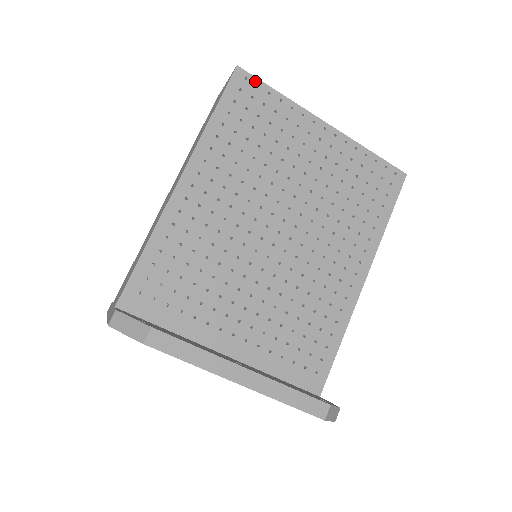
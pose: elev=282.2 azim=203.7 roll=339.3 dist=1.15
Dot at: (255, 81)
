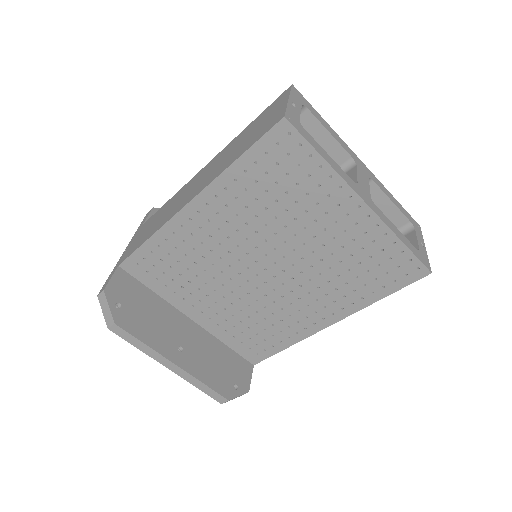
Dot at: (299, 139)
